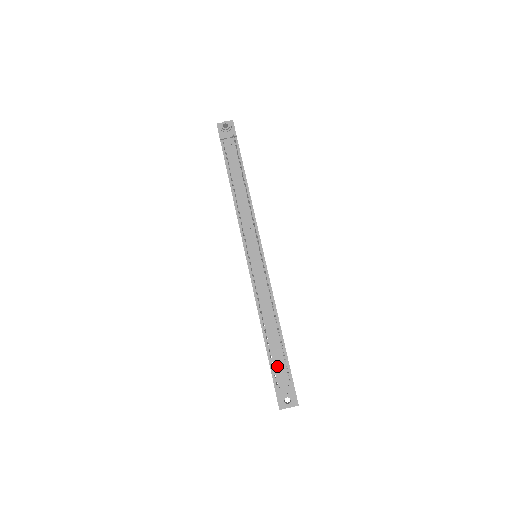
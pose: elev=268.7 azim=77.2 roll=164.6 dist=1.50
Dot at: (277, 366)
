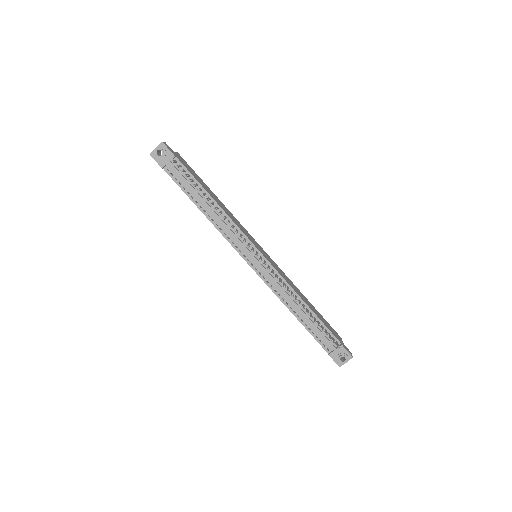
Dot at: (321, 337)
